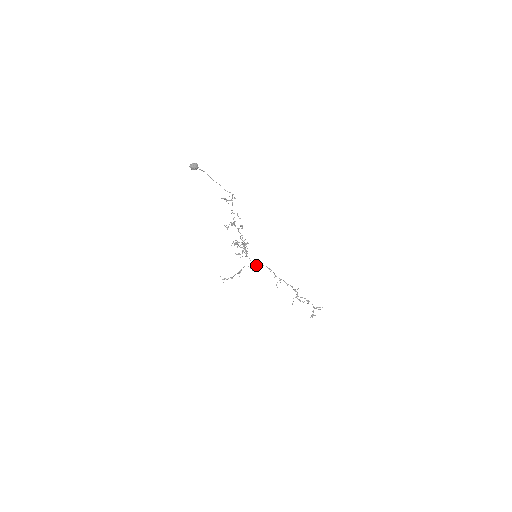
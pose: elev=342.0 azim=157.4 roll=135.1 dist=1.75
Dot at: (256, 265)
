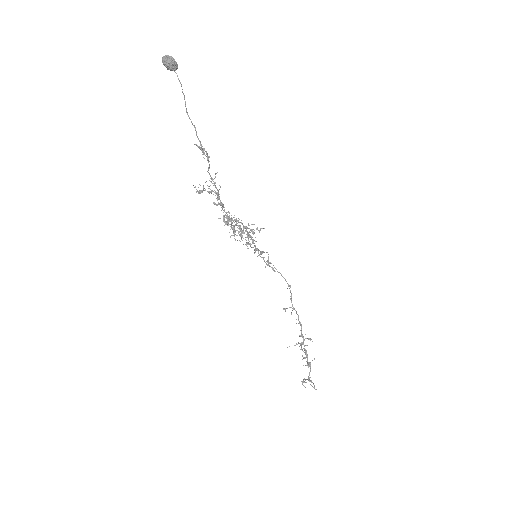
Dot at: (268, 265)
